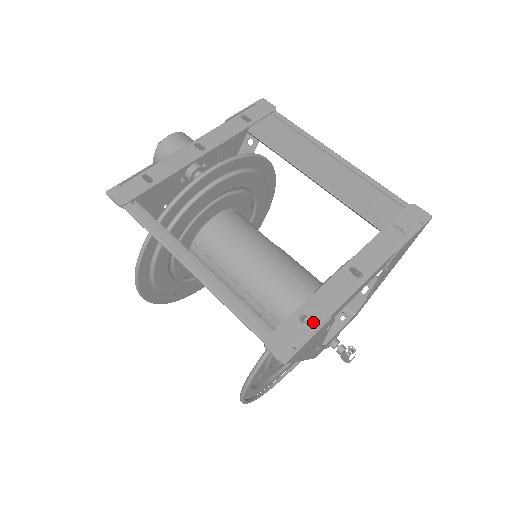
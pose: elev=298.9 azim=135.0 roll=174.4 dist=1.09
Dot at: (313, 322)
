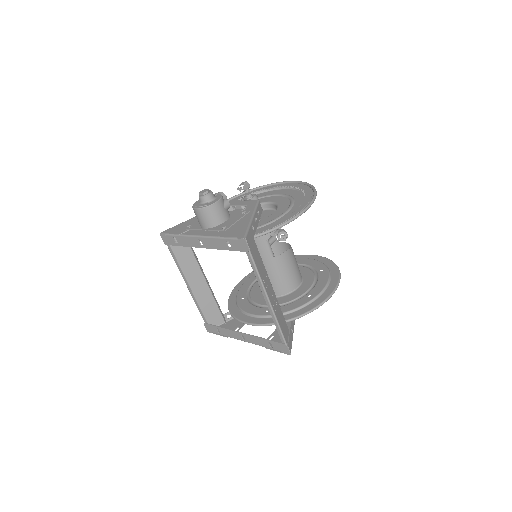
Dot at: (221, 333)
